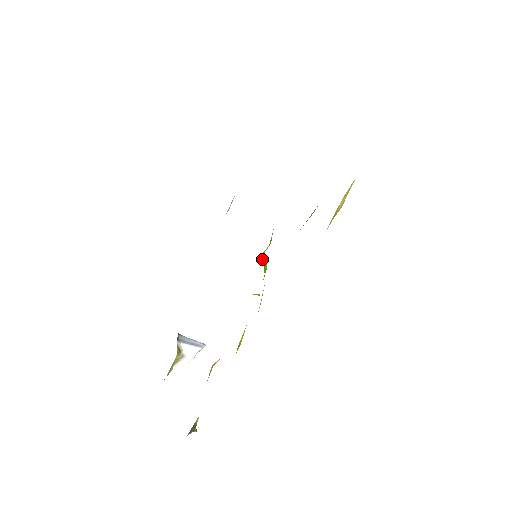
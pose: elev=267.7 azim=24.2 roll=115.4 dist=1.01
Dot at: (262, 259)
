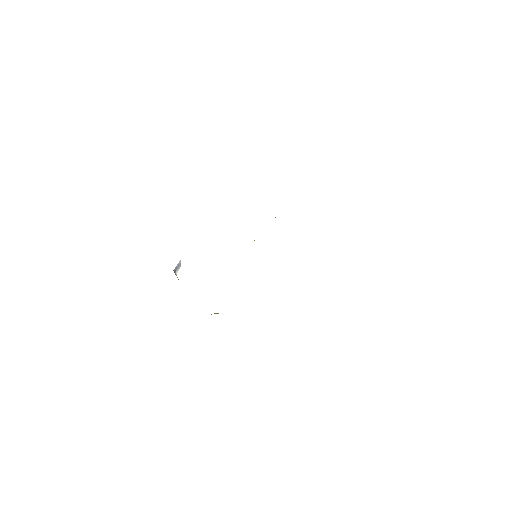
Dot at: occluded
